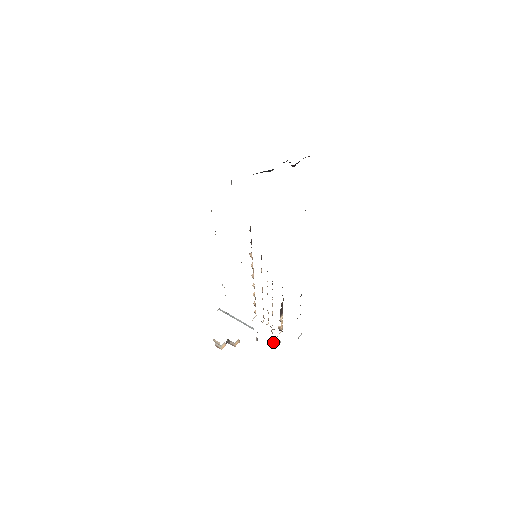
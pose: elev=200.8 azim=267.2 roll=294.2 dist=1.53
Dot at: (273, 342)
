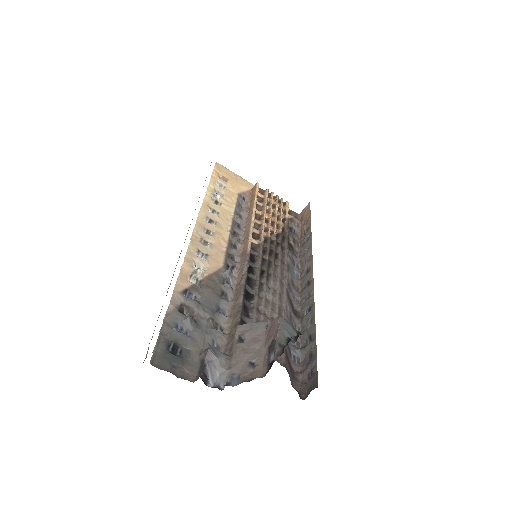
Dot at: occluded
